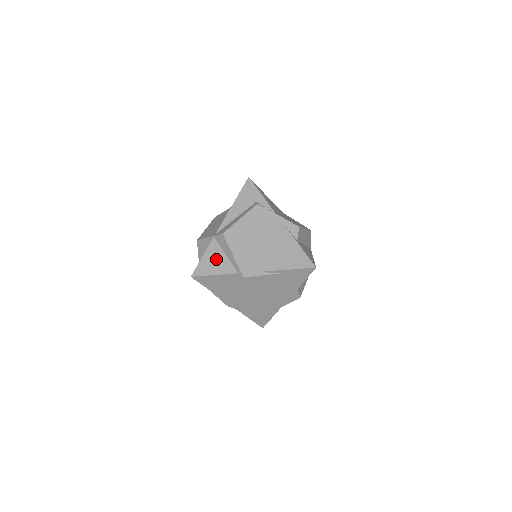
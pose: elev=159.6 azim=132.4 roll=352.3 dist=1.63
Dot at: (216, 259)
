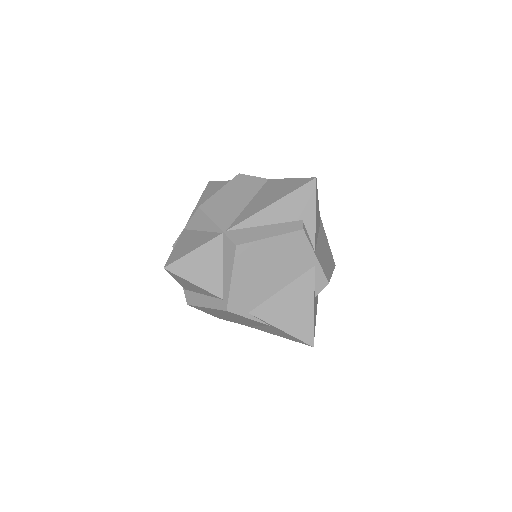
Dot at: (208, 265)
